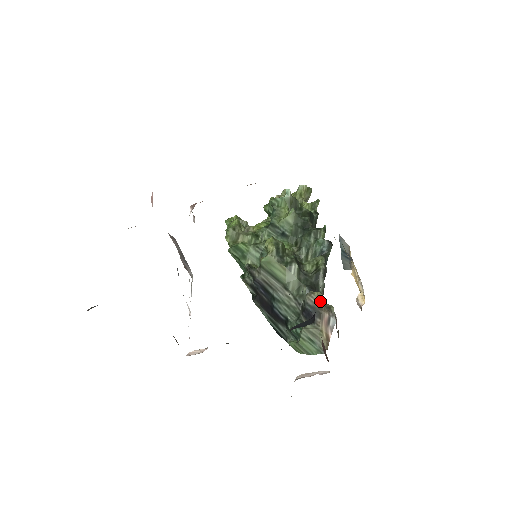
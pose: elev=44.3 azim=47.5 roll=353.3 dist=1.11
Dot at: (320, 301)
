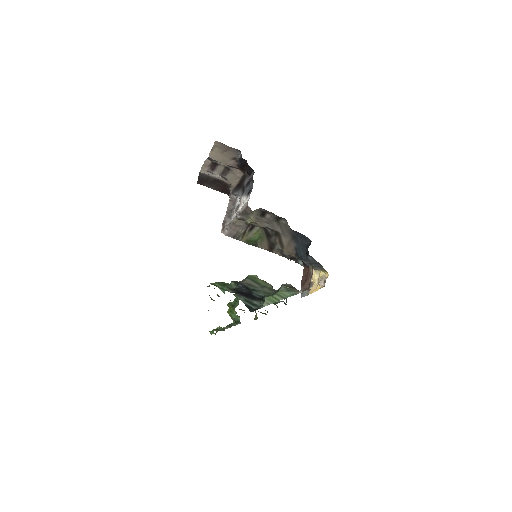
Dot at: (292, 286)
